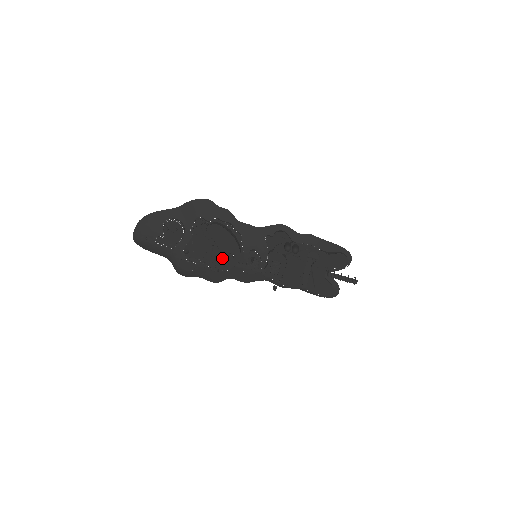
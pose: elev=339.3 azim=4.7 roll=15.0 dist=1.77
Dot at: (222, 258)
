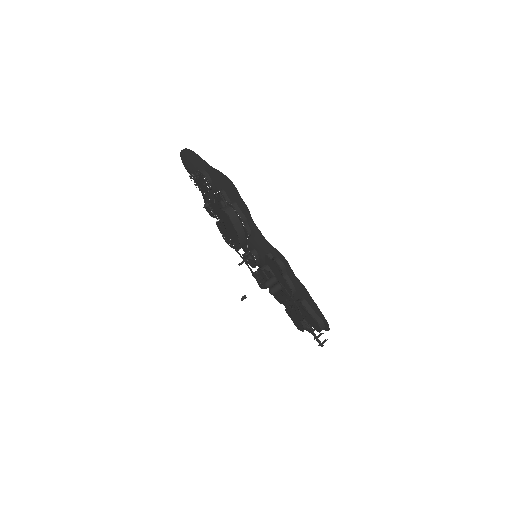
Dot at: (227, 236)
